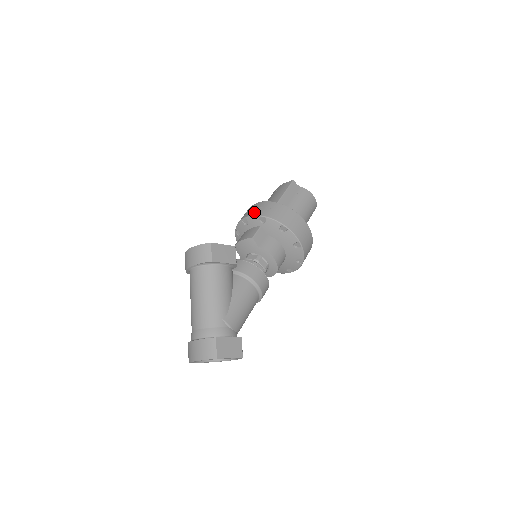
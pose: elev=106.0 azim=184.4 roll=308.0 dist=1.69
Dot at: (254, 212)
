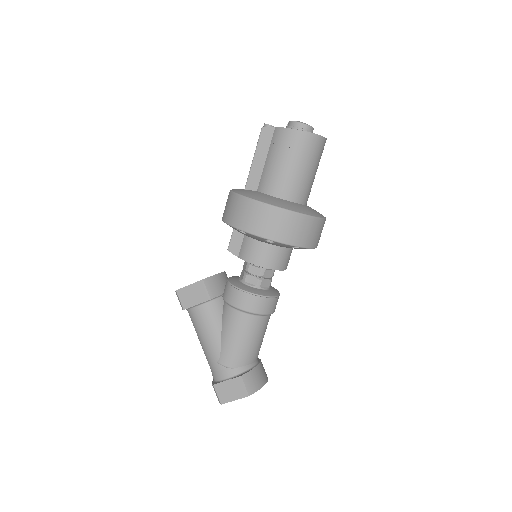
Dot at: (223, 213)
